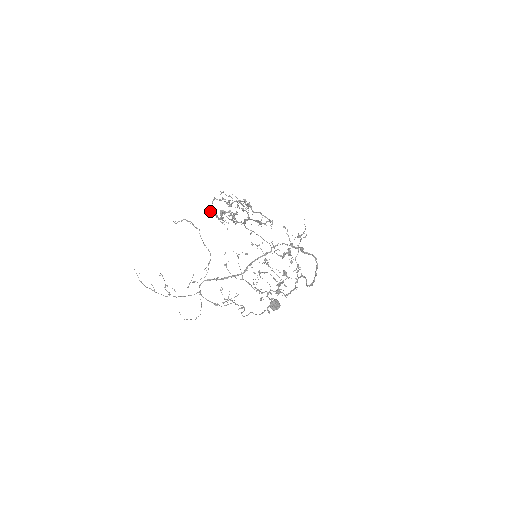
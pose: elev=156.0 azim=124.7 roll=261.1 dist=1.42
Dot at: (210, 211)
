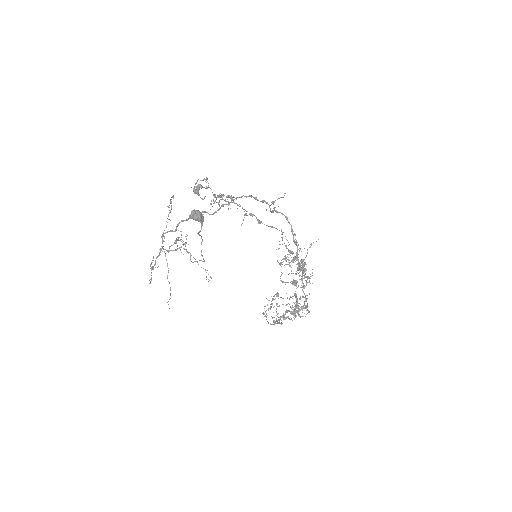
Dot at: (193, 190)
